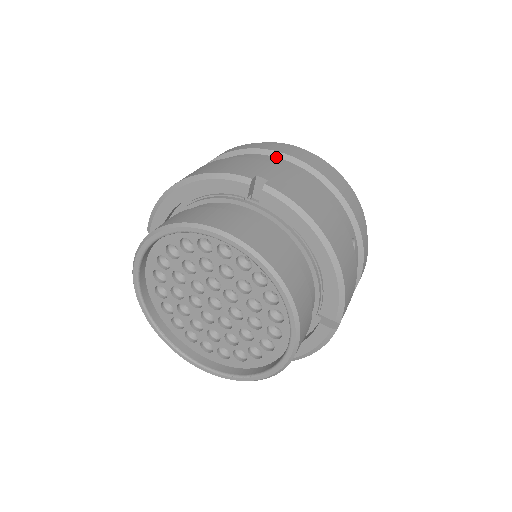
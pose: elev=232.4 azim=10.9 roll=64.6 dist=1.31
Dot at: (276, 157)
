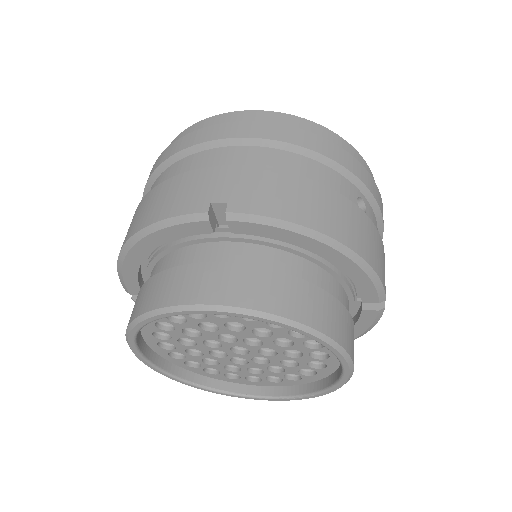
Dot at: (221, 147)
